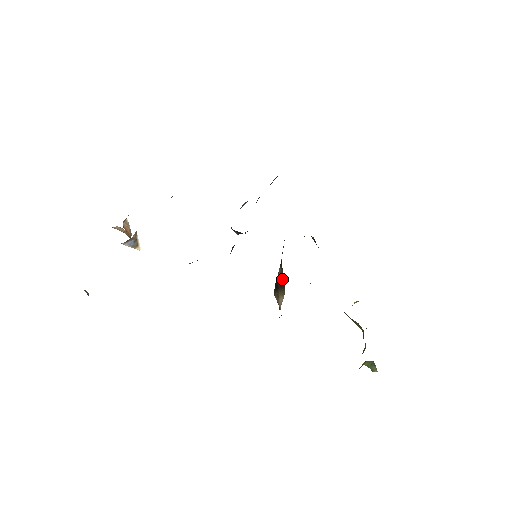
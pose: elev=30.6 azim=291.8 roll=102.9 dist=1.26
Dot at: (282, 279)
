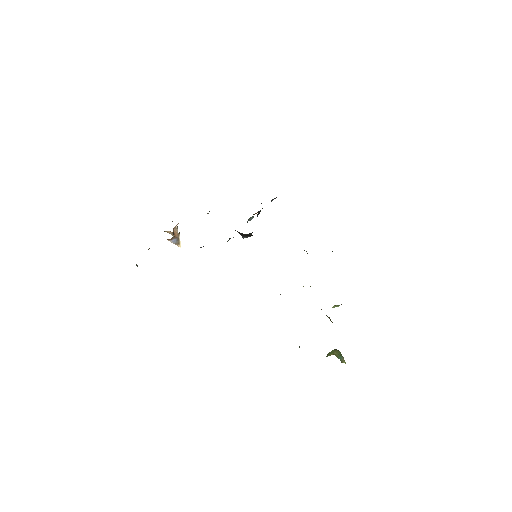
Dot at: occluded
